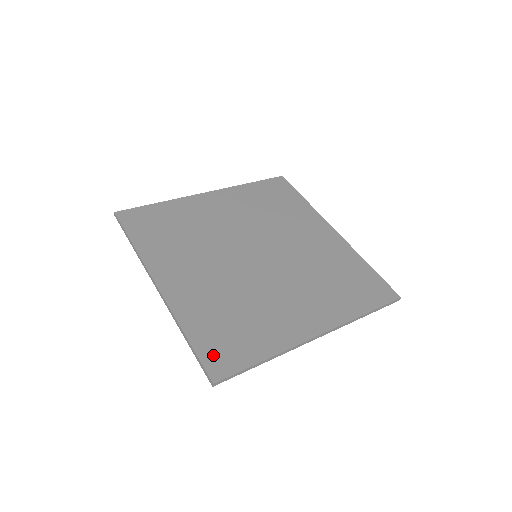
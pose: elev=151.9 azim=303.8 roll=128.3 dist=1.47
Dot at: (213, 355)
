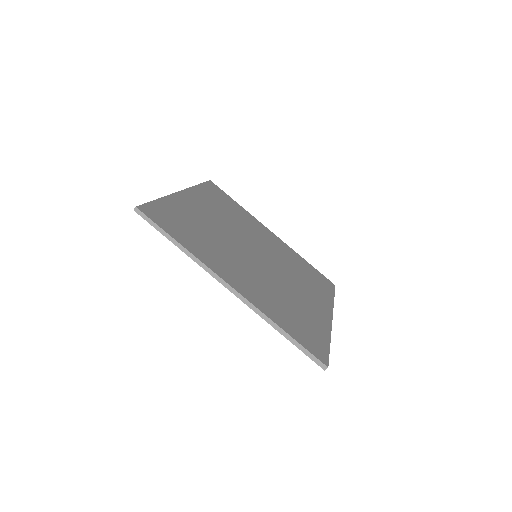
Dot at: (310, 344)
